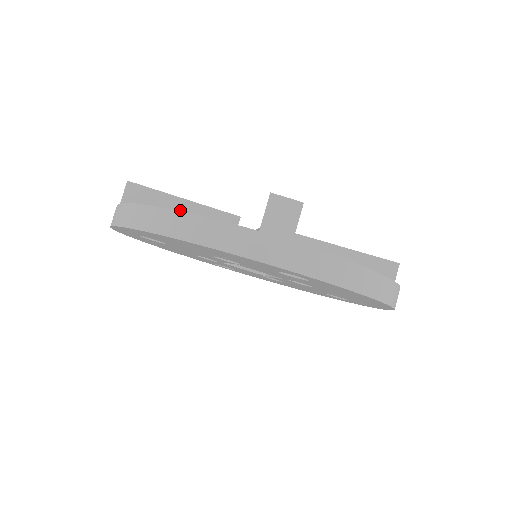
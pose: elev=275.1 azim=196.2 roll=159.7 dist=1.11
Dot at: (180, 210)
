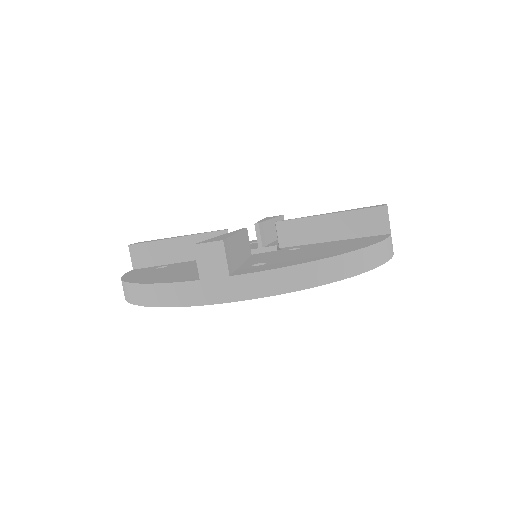
Dot at: (177, 248)
